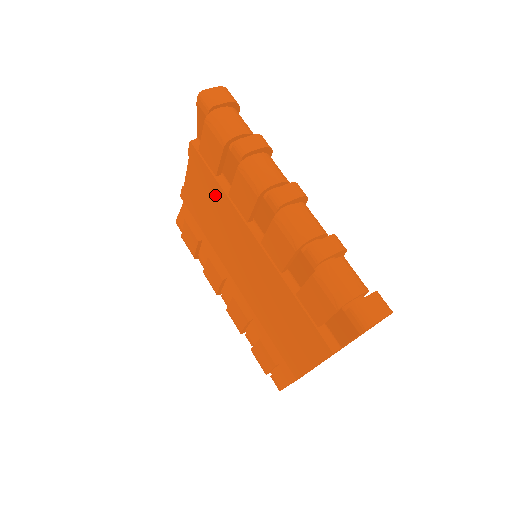
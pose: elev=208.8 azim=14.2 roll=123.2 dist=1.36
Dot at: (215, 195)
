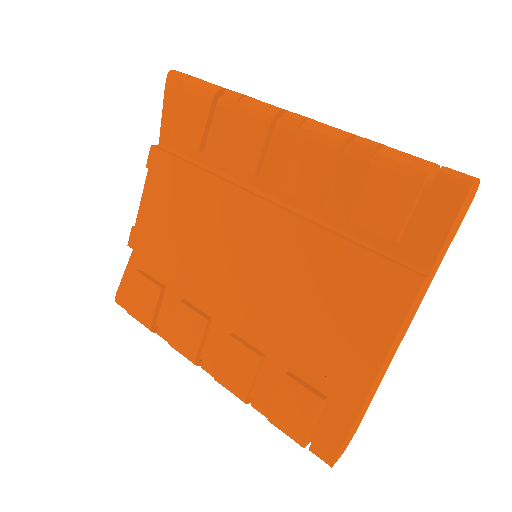
Dot at: (192, 190)
